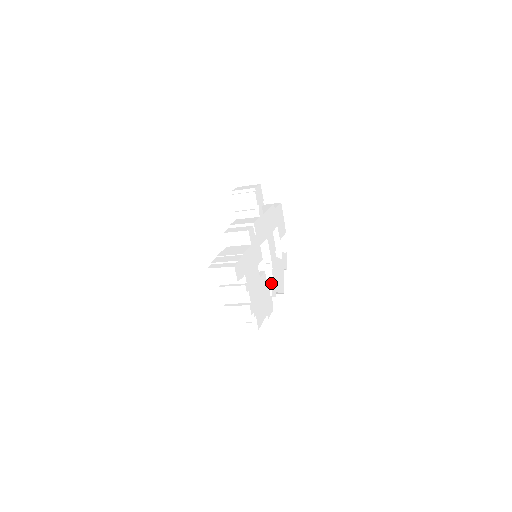
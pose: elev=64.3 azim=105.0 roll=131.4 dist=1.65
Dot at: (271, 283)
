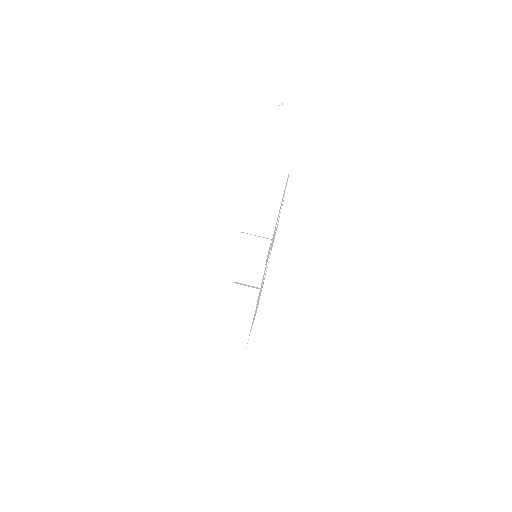
Dot at: (268, 260)
